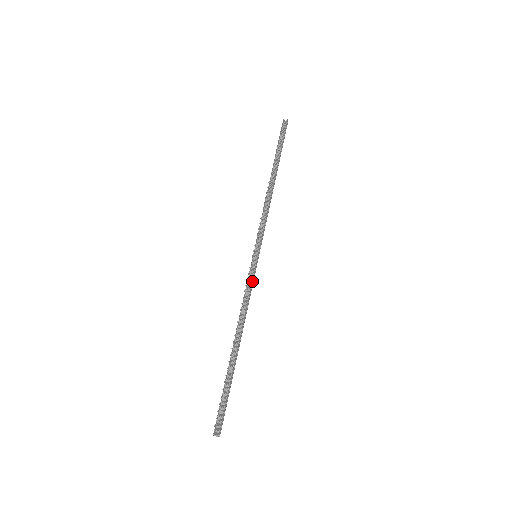
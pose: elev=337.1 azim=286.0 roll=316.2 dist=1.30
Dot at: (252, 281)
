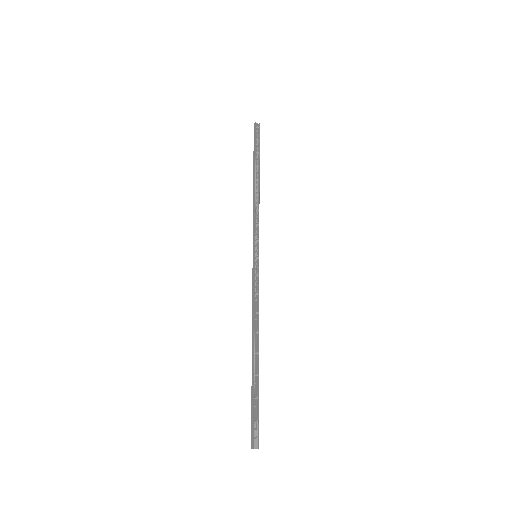
Dot at: occluded
